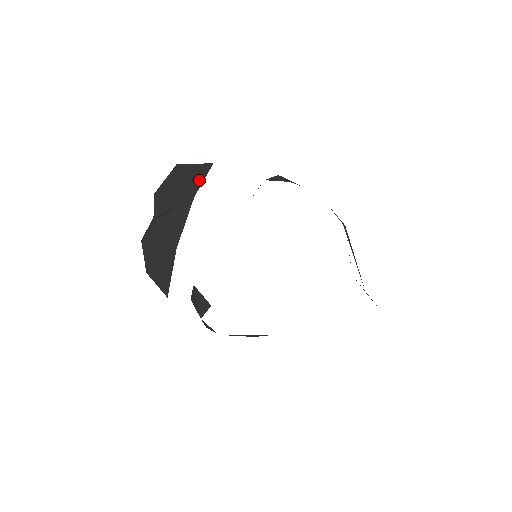
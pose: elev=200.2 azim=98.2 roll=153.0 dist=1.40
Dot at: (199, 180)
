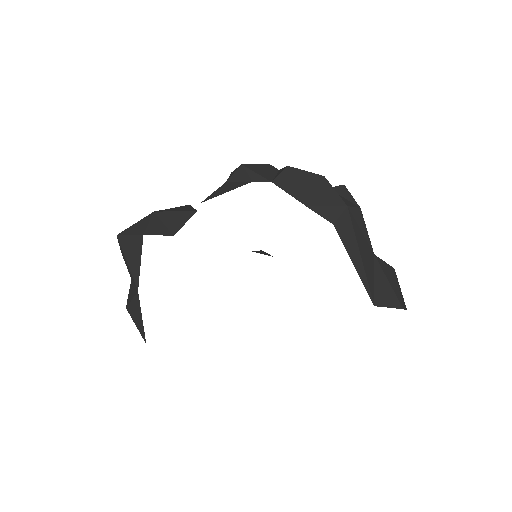
Dot at: (137, 265)
